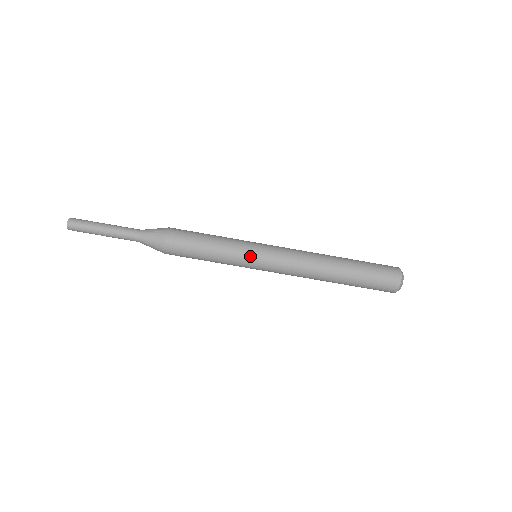
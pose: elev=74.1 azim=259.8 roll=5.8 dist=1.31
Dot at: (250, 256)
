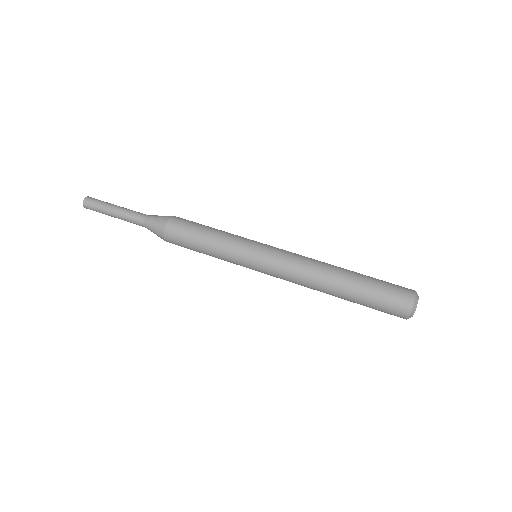
Dot at: (248, 248)
